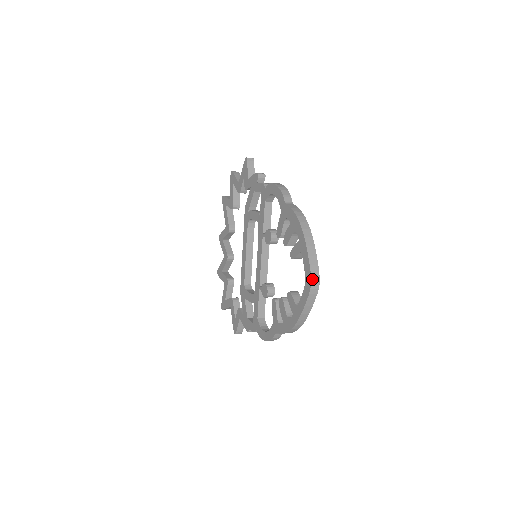
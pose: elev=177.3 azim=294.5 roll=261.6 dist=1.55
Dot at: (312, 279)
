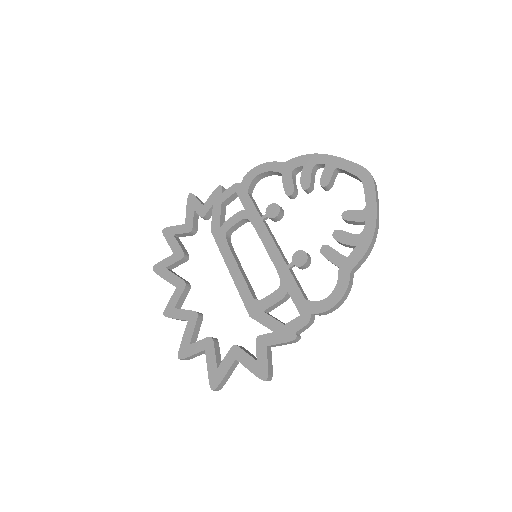
Dot at: (367, 170)
